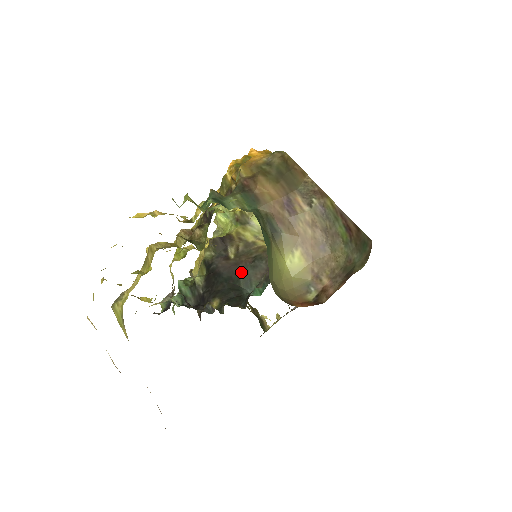
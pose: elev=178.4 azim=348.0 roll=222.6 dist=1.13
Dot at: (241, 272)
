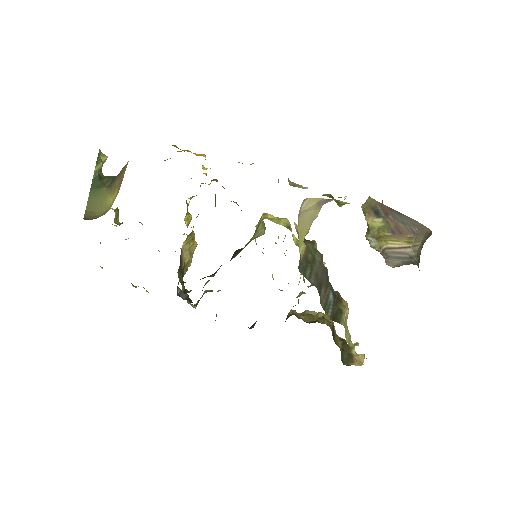
Dot at: occluded
